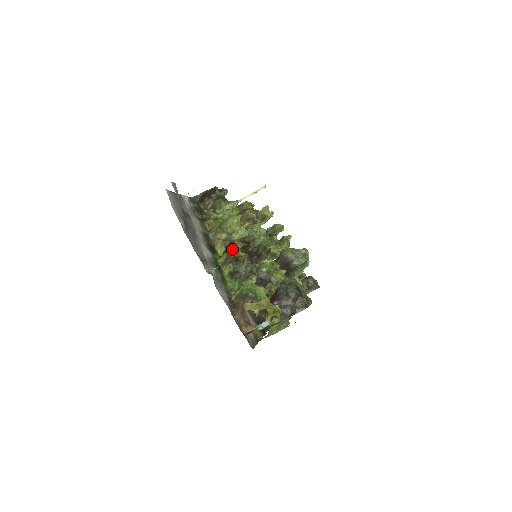
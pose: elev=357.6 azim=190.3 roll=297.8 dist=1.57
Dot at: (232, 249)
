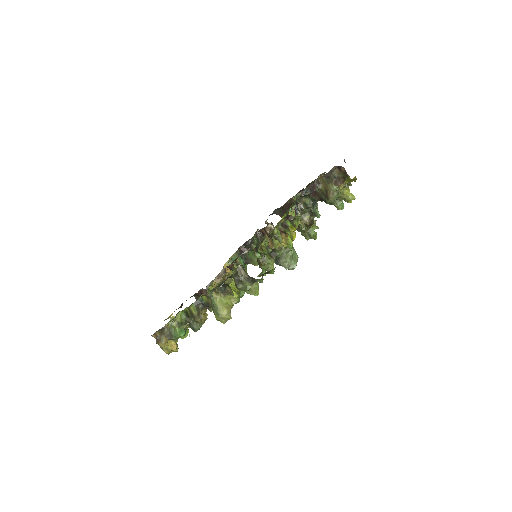
Dot at: occluded
